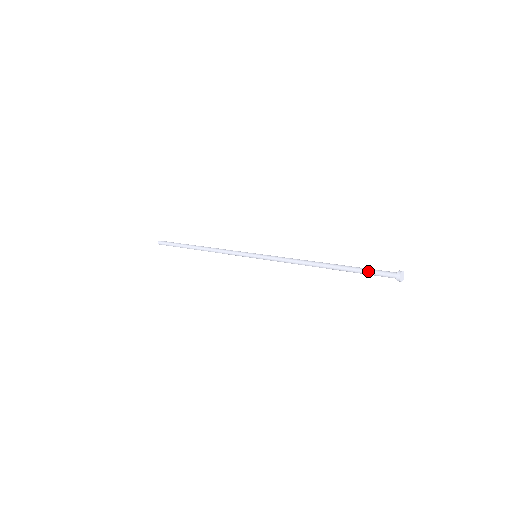
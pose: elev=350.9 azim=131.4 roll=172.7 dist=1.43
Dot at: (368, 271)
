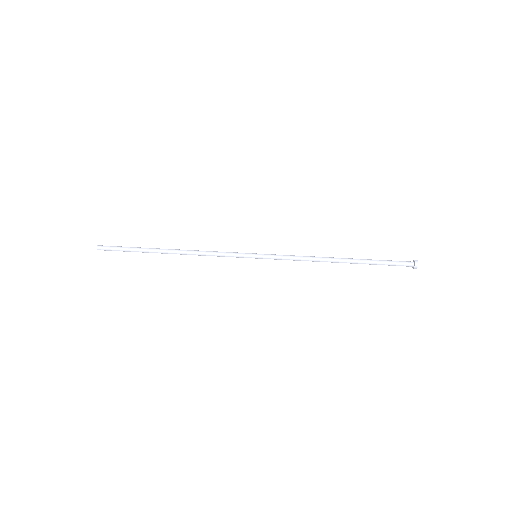
Dot at: (387, 261)
